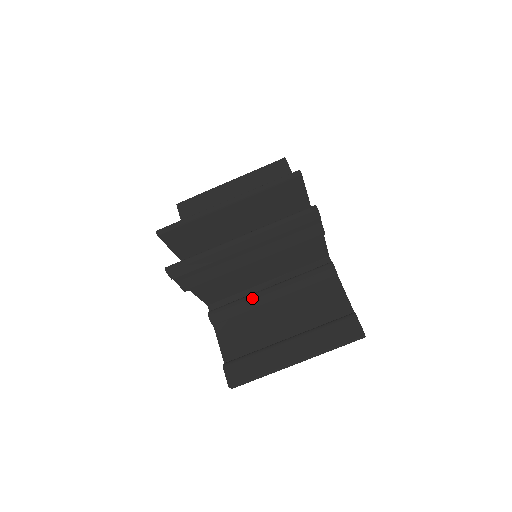
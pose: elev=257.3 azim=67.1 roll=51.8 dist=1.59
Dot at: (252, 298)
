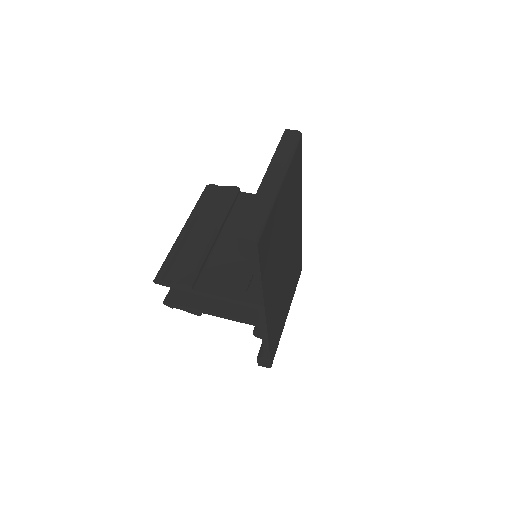
Dot at: occluded
